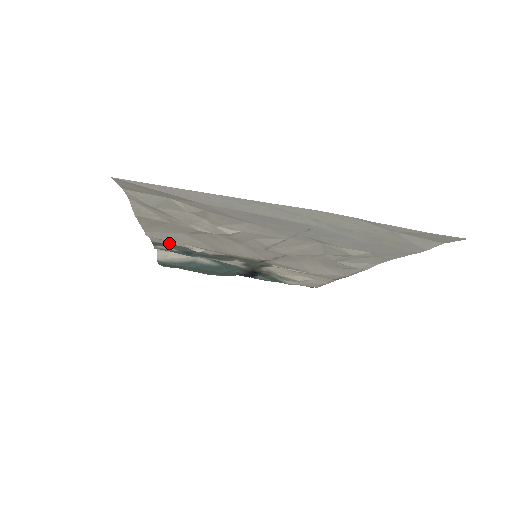
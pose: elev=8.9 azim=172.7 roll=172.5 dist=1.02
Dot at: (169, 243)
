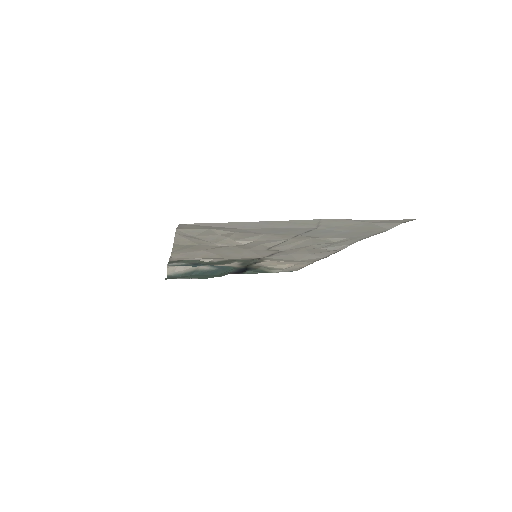
Dot at: (184, 259)
